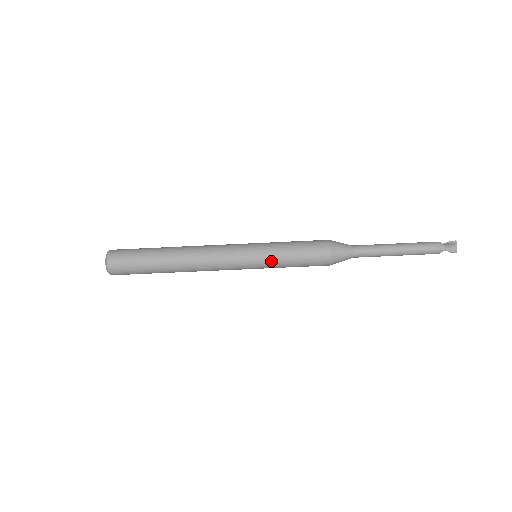
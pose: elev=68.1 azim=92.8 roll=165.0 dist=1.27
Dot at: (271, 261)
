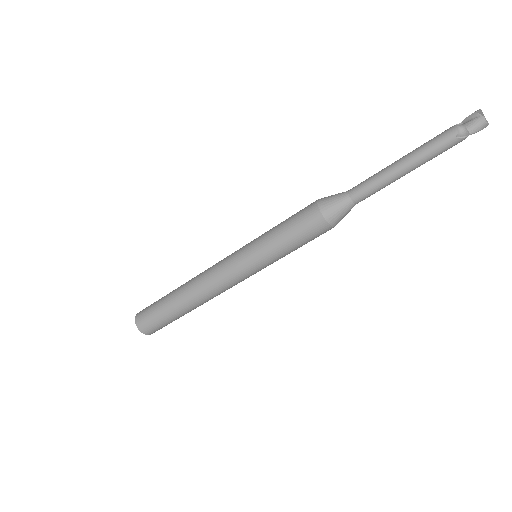
Dot at: (272, 260)
